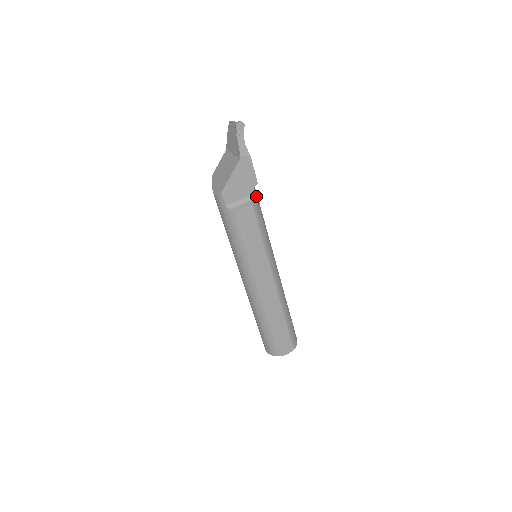
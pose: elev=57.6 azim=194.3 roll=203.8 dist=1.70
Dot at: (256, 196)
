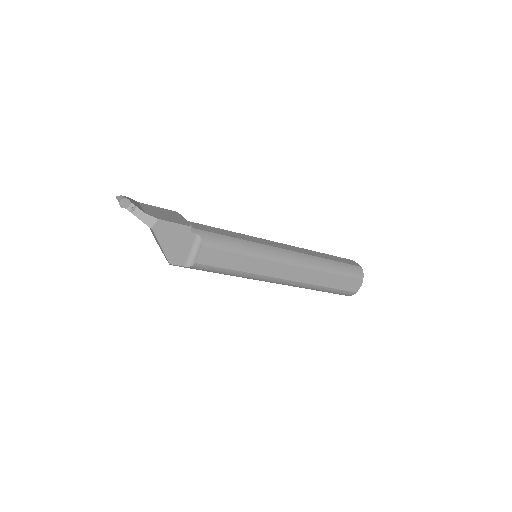
Dot at: (200, 234)
